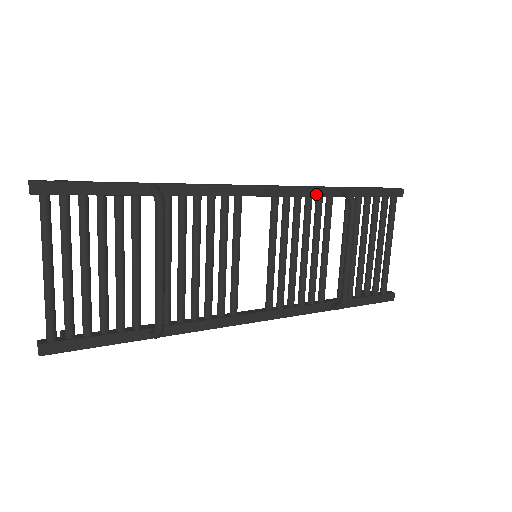
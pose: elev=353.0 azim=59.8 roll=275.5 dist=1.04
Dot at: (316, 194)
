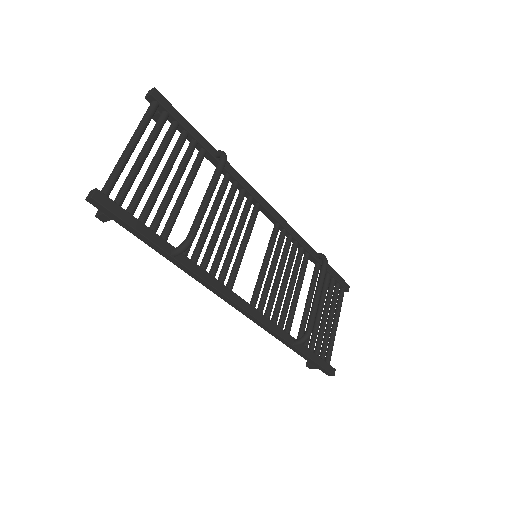
Dot at: (302, 243)
